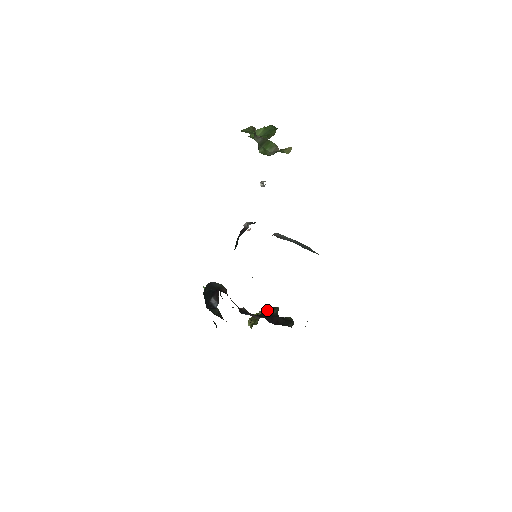
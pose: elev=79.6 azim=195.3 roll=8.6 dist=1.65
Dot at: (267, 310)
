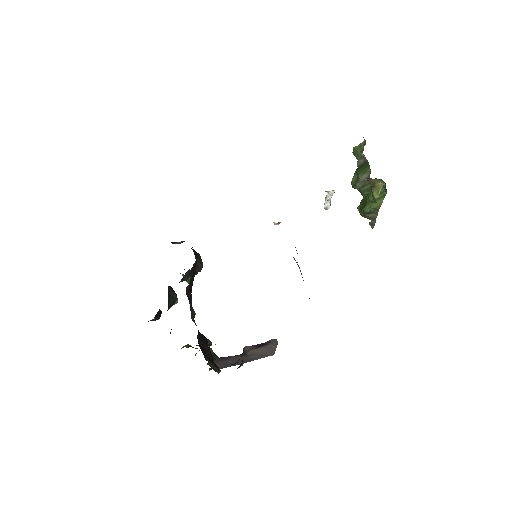
Dot at: (210, 341)
